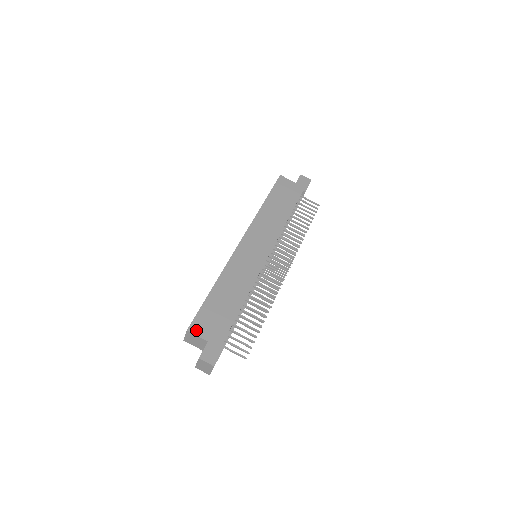
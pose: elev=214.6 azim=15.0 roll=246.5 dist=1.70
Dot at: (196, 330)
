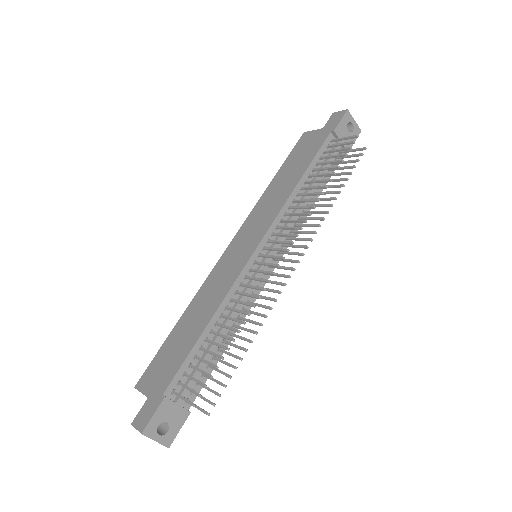
Dot at: (142, 384)
